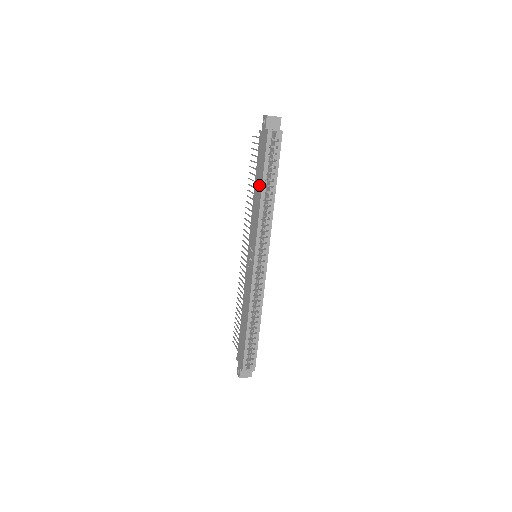
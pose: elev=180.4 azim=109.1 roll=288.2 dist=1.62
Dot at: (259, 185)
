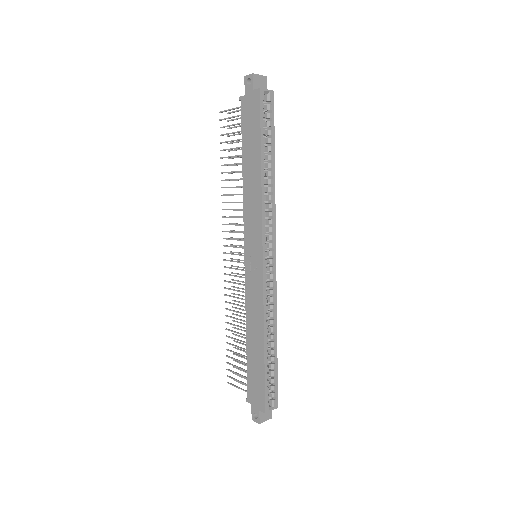
Dot at: (254, 161)
